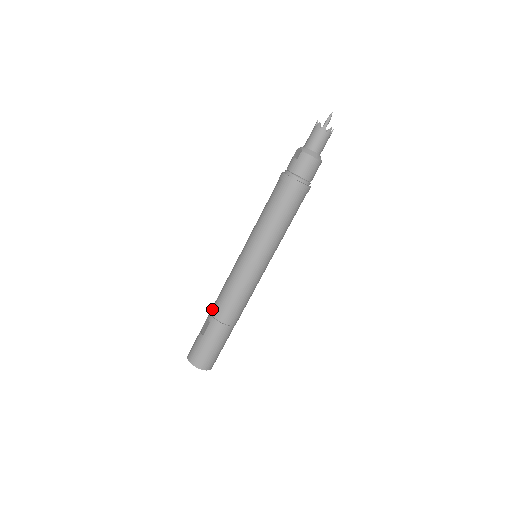
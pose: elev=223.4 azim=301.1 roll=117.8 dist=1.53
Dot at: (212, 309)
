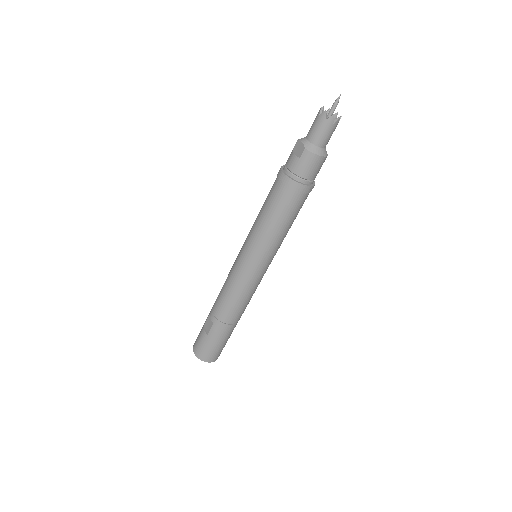
Dot at: (214, 310)
